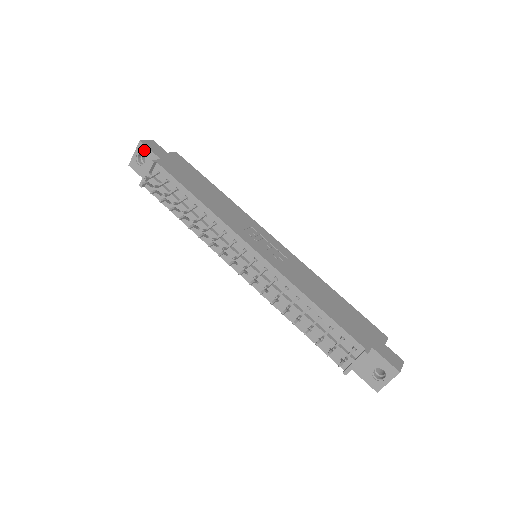
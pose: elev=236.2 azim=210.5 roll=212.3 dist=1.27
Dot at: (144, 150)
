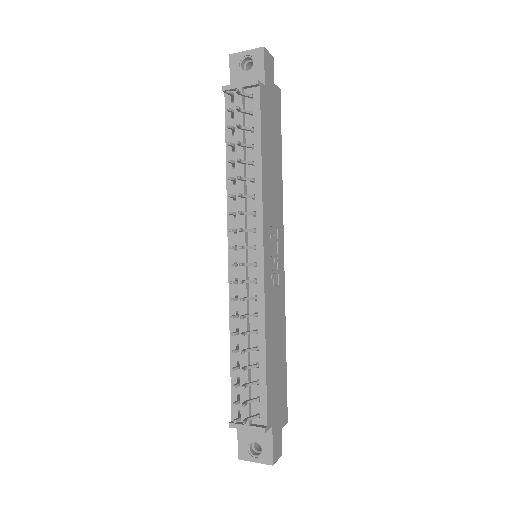
Dot at: (259, 59)
